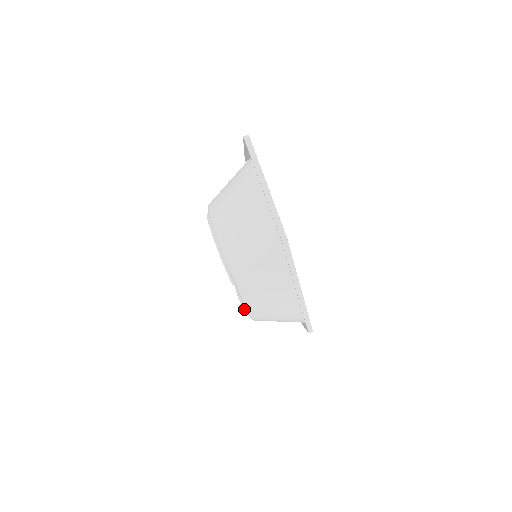
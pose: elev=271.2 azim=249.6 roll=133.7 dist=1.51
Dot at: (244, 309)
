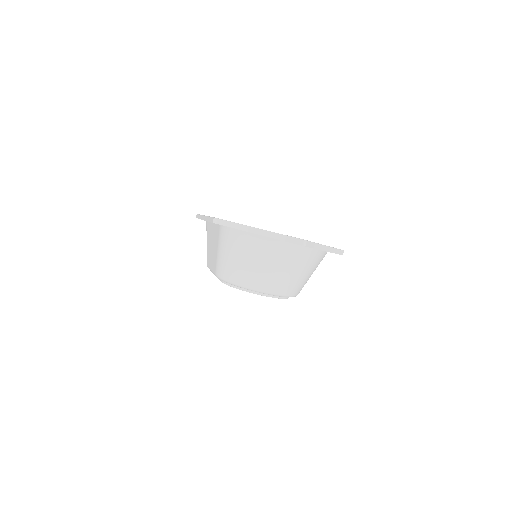
Dot at: occluded
